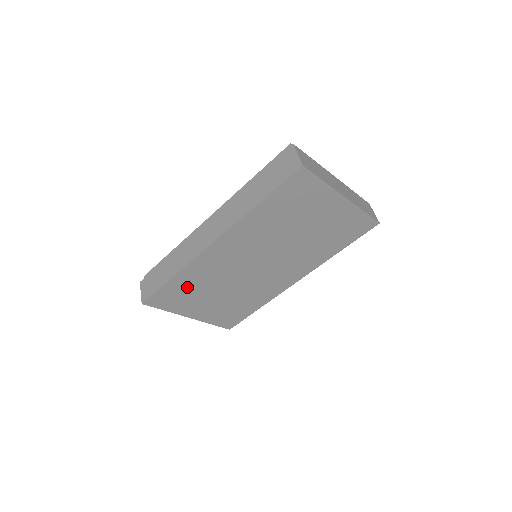
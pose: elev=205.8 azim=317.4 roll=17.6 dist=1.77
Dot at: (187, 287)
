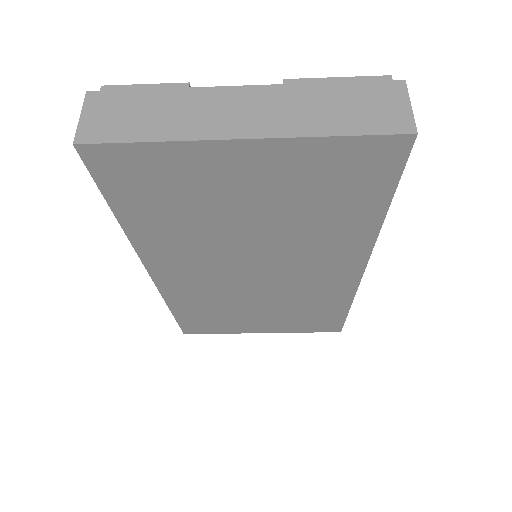
Dot at: (205, 313)
